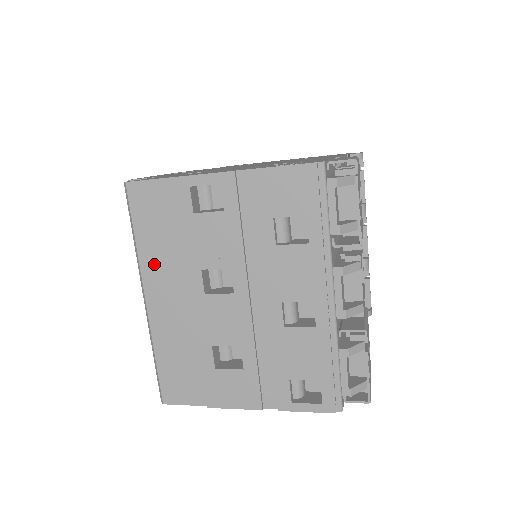
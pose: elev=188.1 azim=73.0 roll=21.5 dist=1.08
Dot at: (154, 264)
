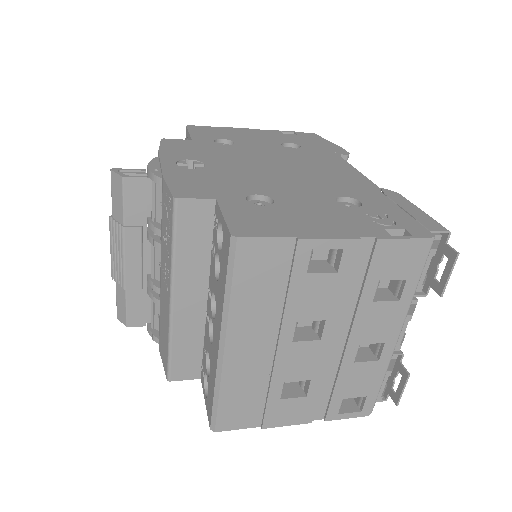
Dot at: (245, 317)
